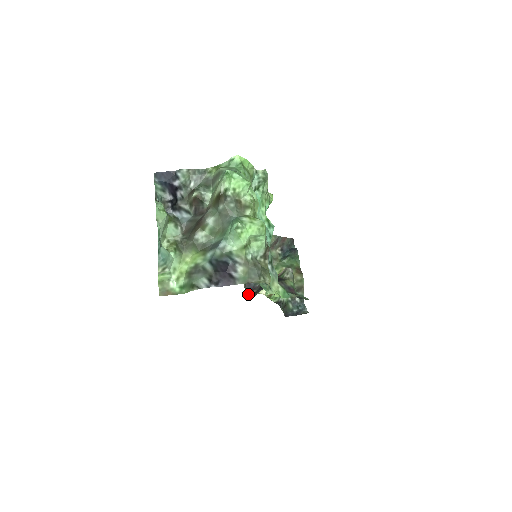
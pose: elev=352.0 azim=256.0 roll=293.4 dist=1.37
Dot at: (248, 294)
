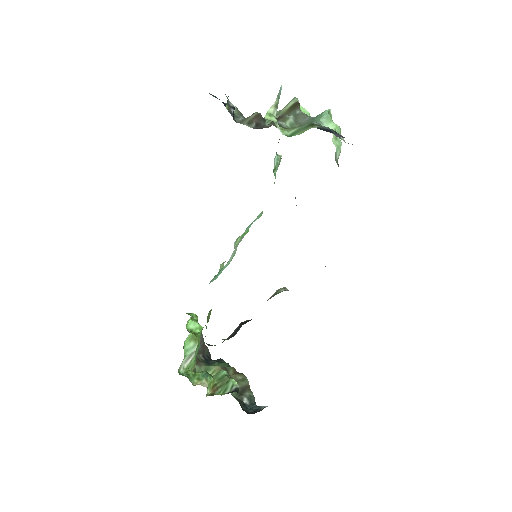
Dot at: occluded
